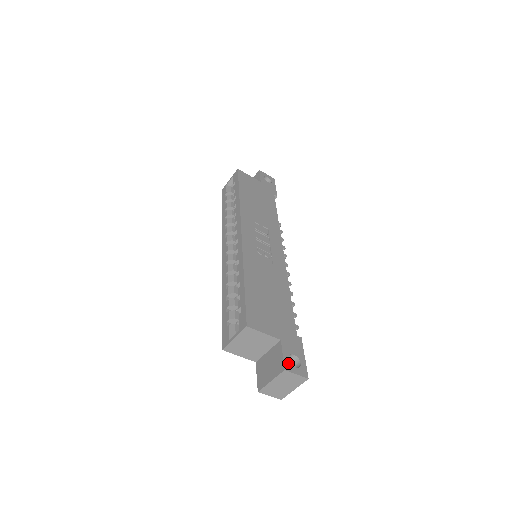
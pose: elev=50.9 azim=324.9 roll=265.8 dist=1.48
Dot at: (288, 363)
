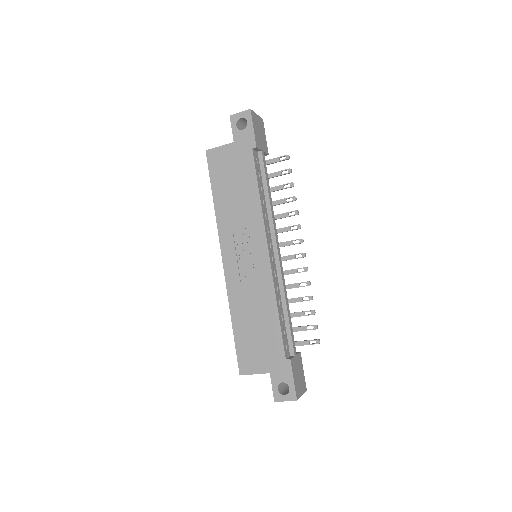
Dot at: (277, 394)
